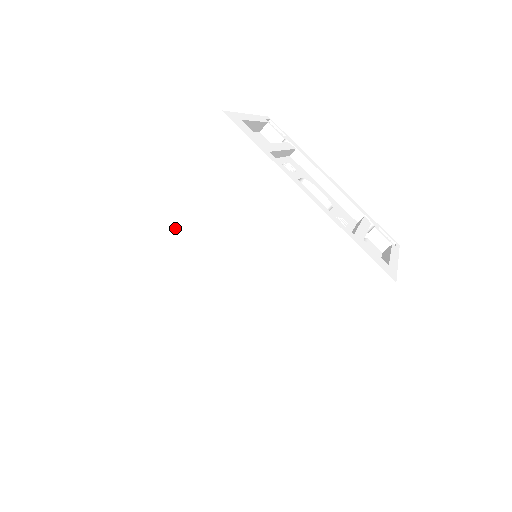
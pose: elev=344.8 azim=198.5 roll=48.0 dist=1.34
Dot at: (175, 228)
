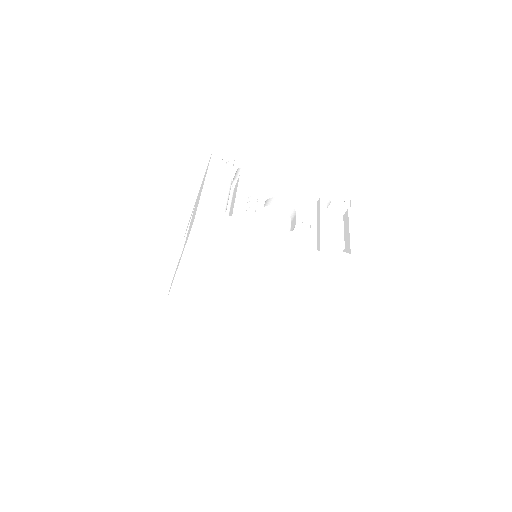
Dot at: (199, 285)
